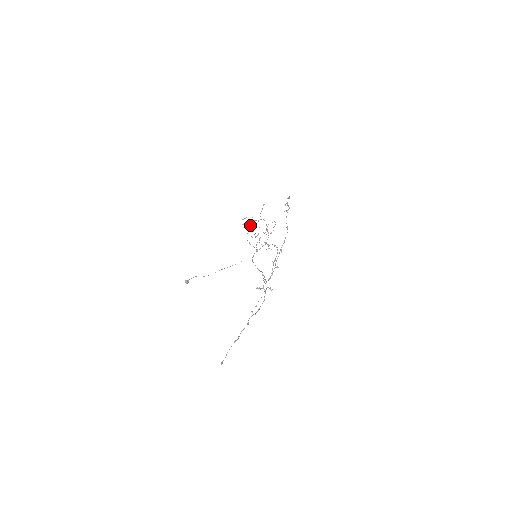
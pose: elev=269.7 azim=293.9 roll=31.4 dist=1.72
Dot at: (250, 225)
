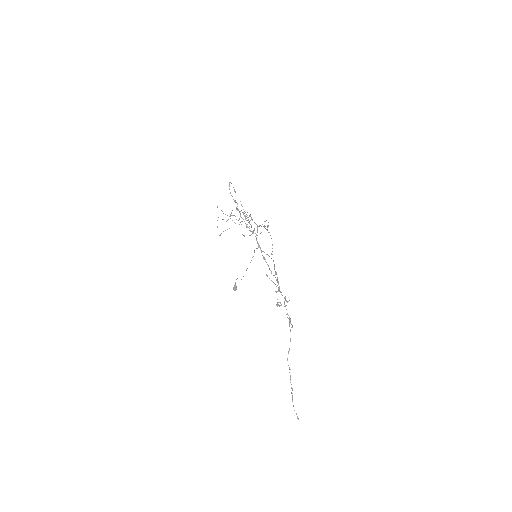
Dot at: occluded
